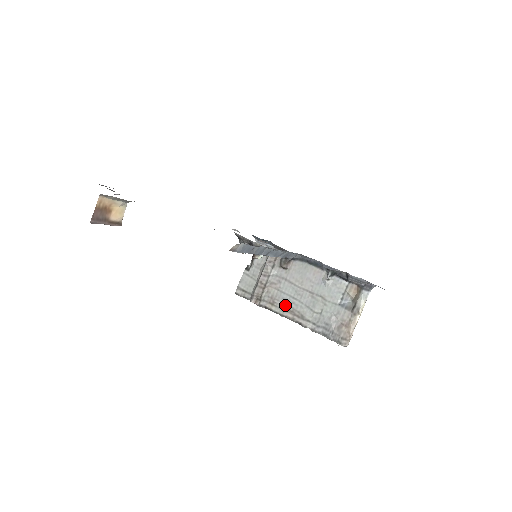
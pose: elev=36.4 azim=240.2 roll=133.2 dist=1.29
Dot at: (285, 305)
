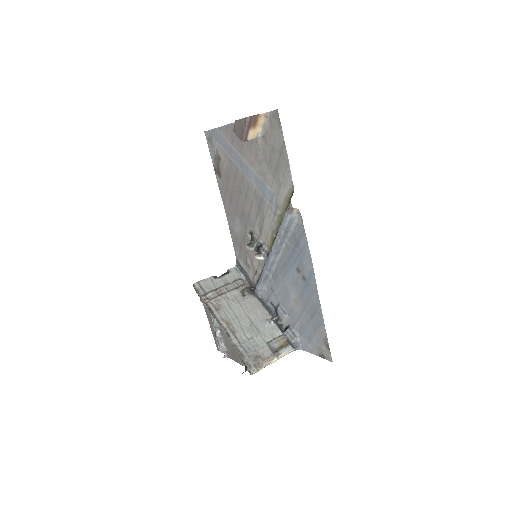
Dot at: (226, 316)
